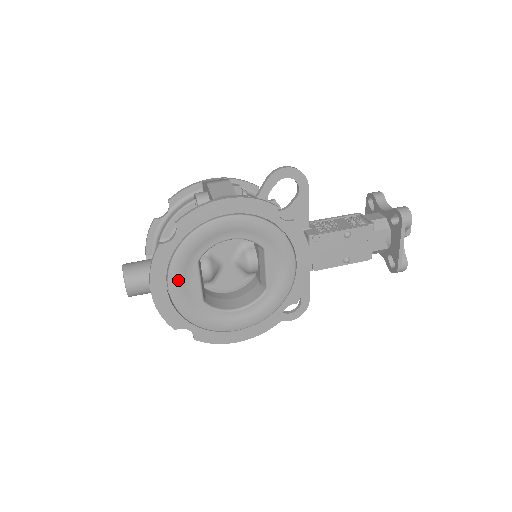
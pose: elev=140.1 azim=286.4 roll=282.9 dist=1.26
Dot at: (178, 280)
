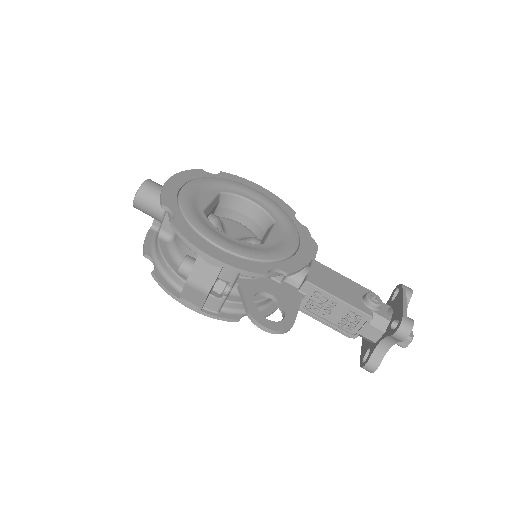
Dot at: occluded
